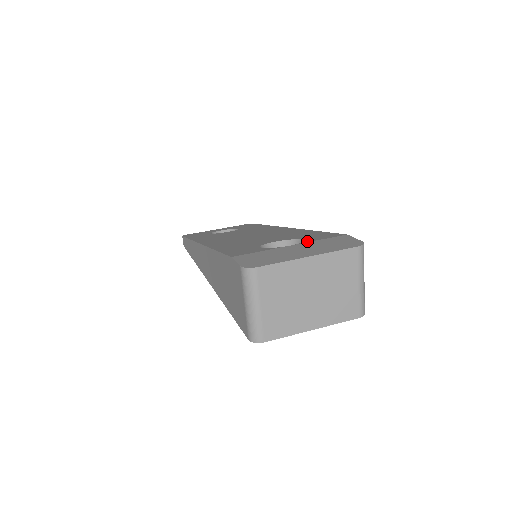
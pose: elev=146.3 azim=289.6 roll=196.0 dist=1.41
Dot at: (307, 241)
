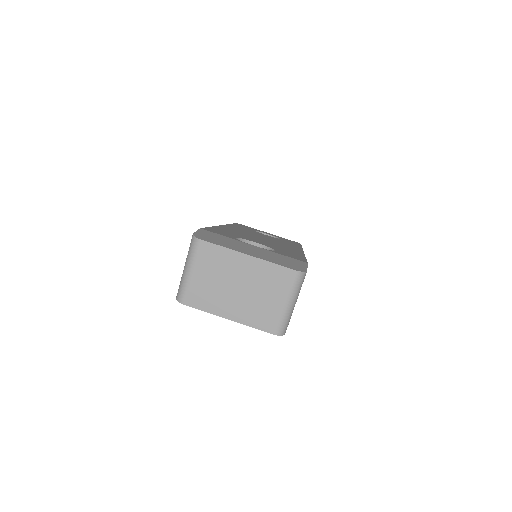
Dot at: (270, 250)
